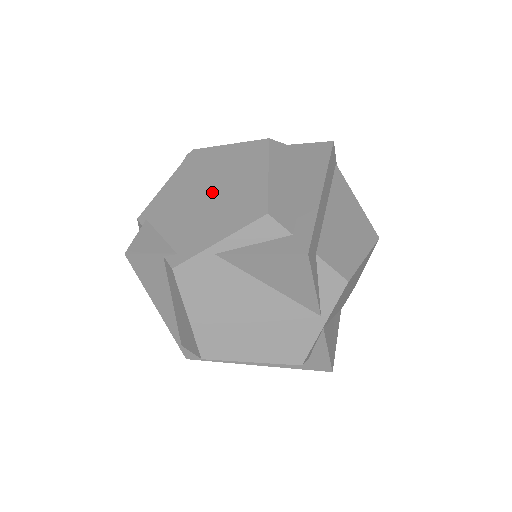
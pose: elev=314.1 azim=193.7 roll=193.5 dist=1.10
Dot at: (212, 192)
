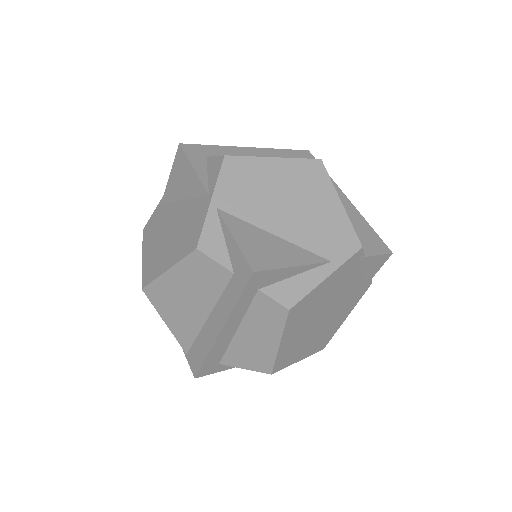
Dot at: occluded
